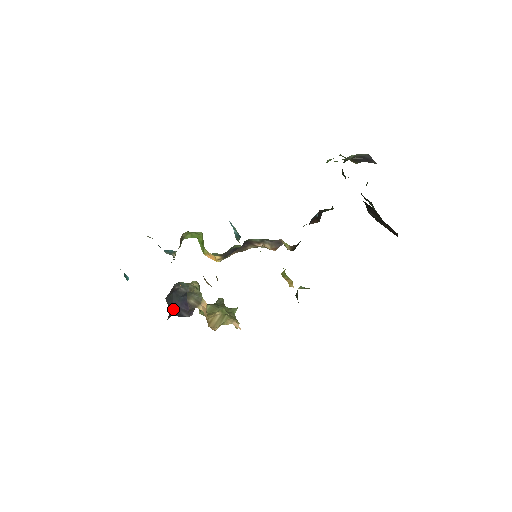
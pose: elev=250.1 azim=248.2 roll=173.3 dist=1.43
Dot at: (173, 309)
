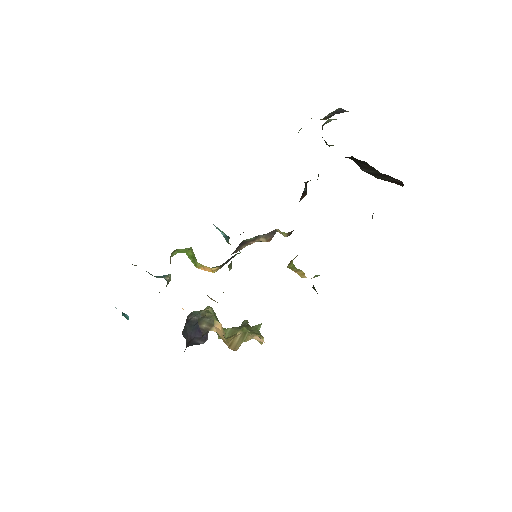
Dot at: (188, 341)
